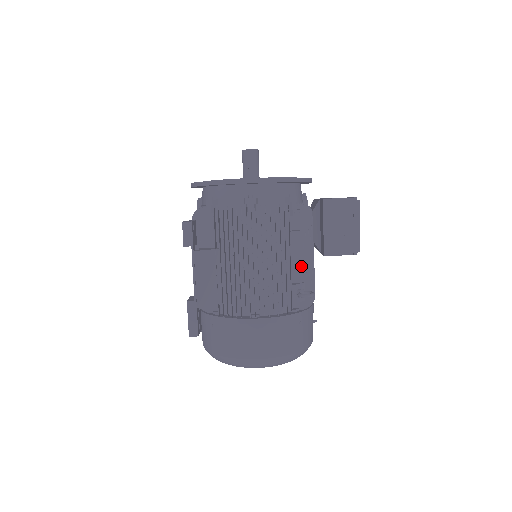
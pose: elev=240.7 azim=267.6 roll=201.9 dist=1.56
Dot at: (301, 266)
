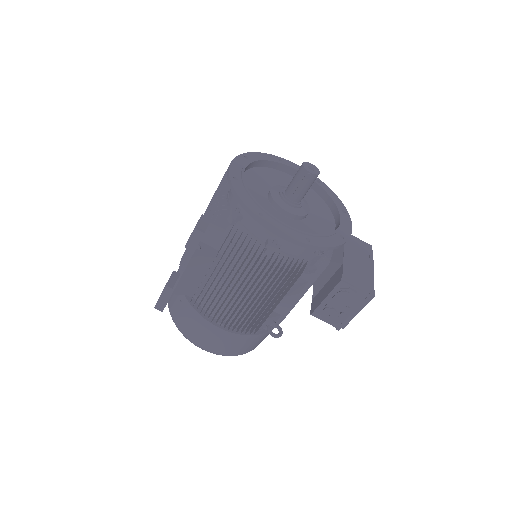
Dot at: (287, 303)
